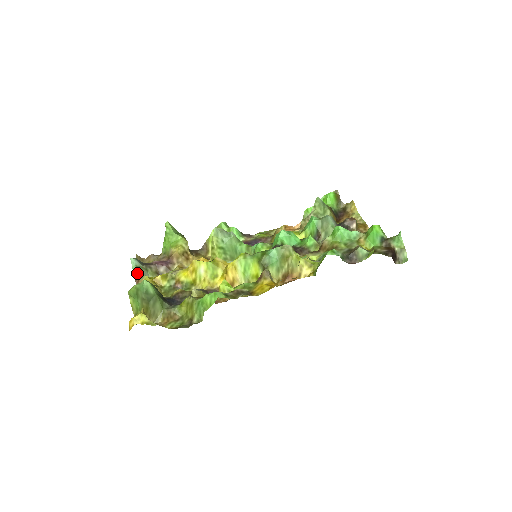
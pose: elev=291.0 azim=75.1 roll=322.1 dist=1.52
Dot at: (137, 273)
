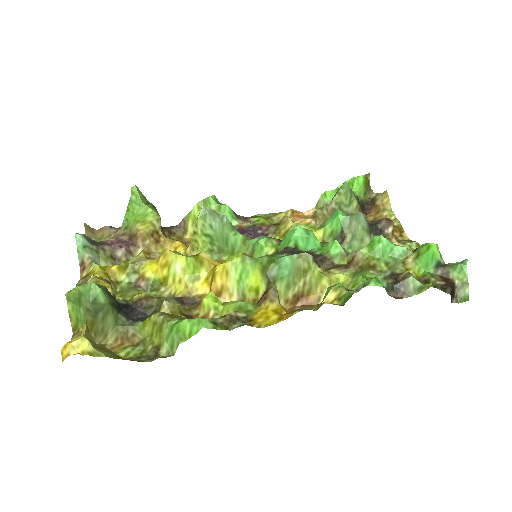
Dot at: (83, 256)
